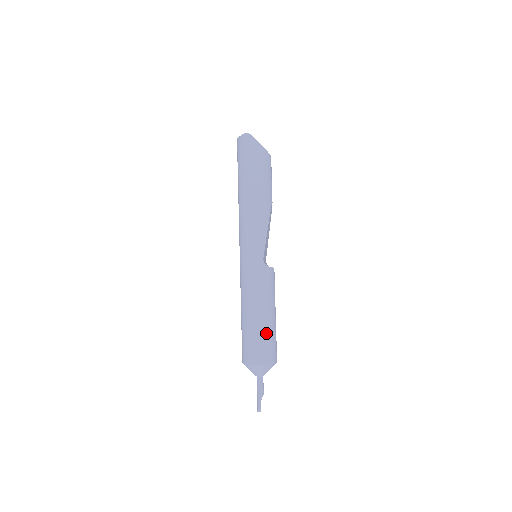
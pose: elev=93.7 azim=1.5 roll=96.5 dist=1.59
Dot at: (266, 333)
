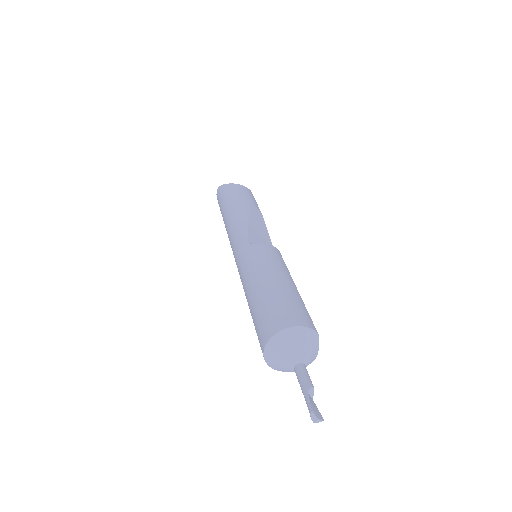
Dot at: (270, 298)
